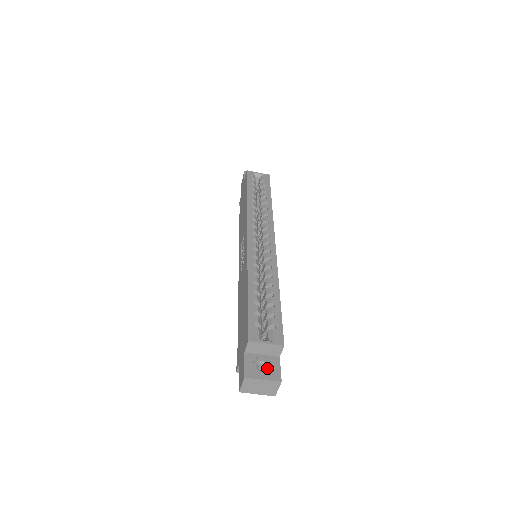
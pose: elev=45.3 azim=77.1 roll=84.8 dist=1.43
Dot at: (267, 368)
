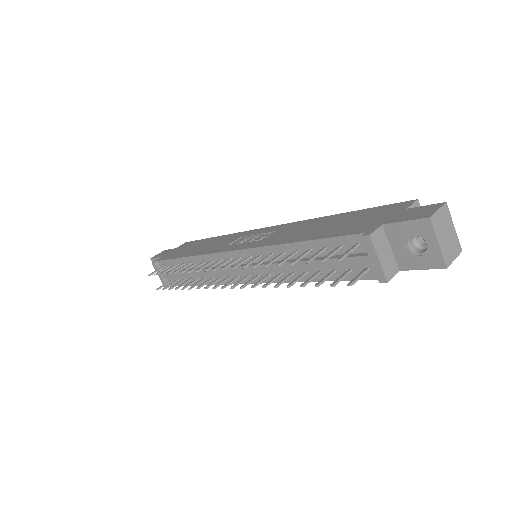
Dot at: occluded
